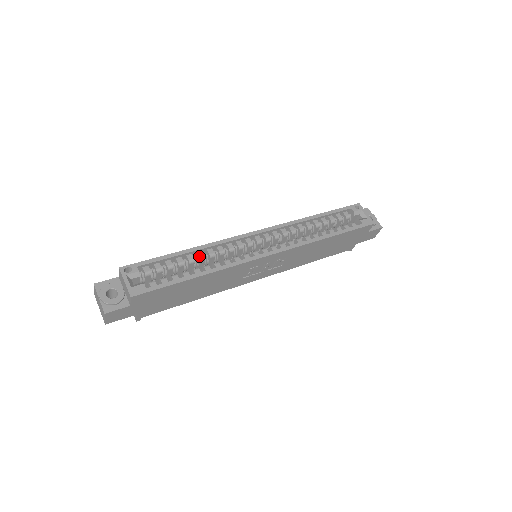
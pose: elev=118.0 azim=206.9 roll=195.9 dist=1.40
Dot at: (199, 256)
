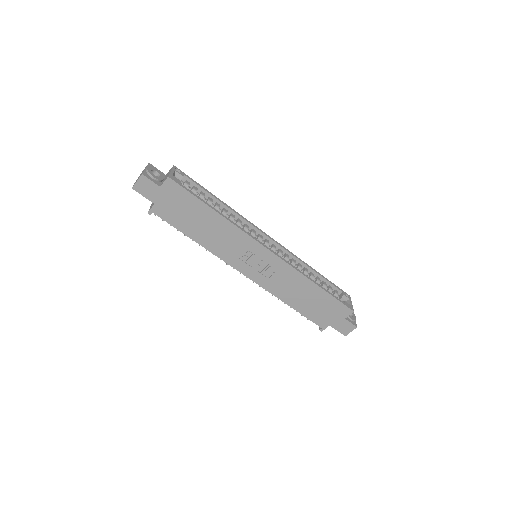
Dot at: (224, 210)
